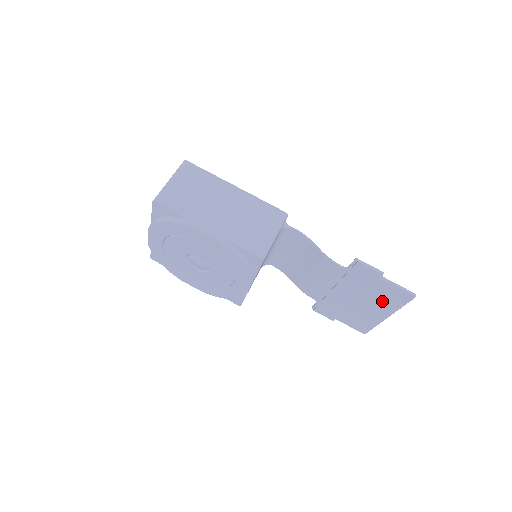
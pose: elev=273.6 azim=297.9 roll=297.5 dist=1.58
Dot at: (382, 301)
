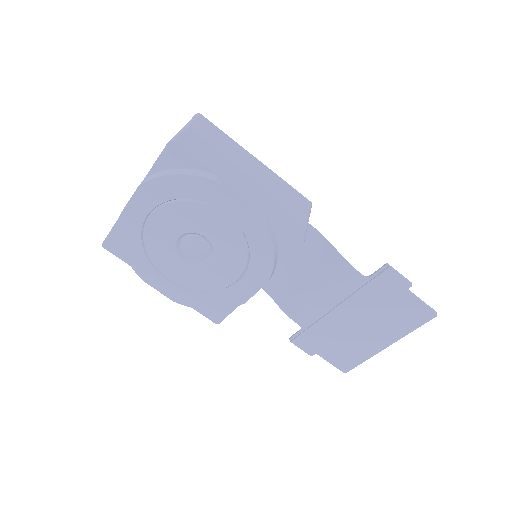
Dot at: (392, 323)
